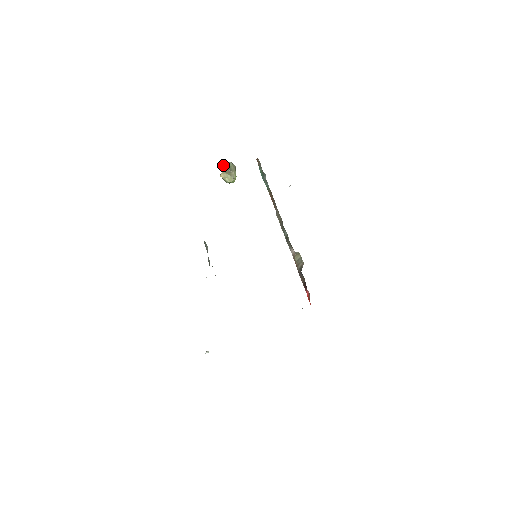
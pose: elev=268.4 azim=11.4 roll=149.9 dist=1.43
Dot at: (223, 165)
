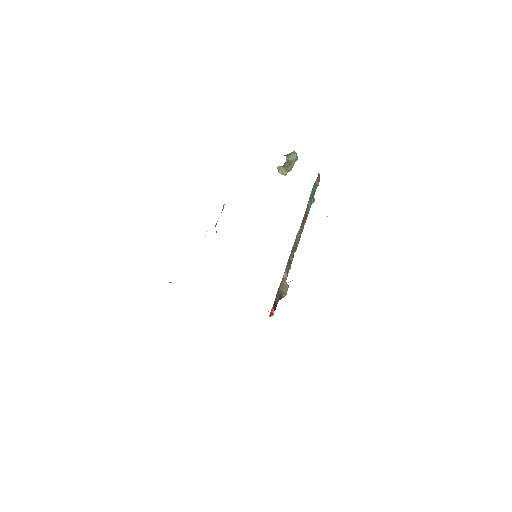
Dot at: (287, 157)
